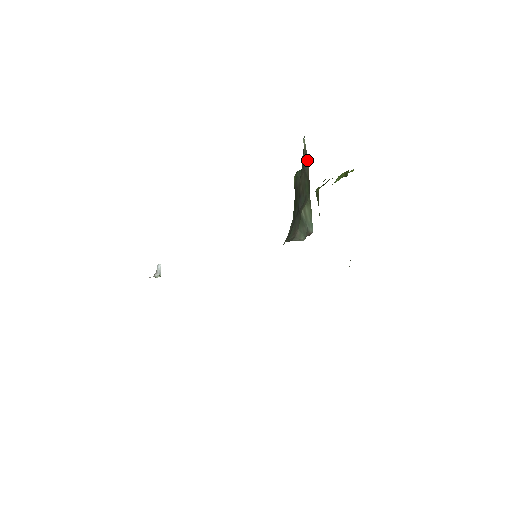
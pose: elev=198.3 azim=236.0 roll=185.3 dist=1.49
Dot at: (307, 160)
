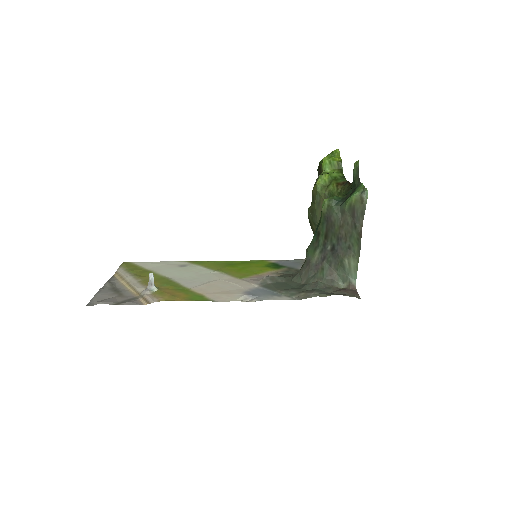
Dot at: (363, 216)
